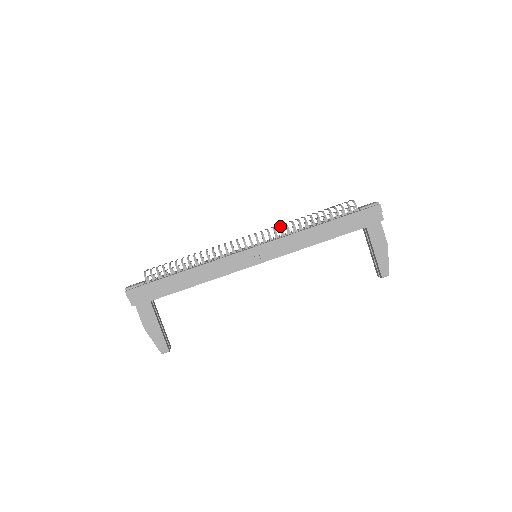
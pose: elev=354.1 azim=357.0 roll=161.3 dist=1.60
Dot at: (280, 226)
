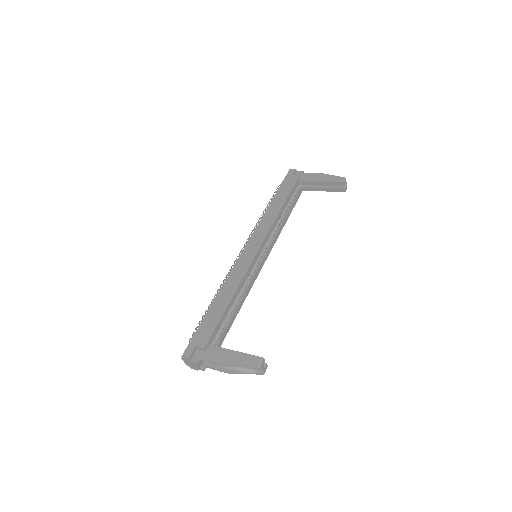
Dot at: (251, 232)
